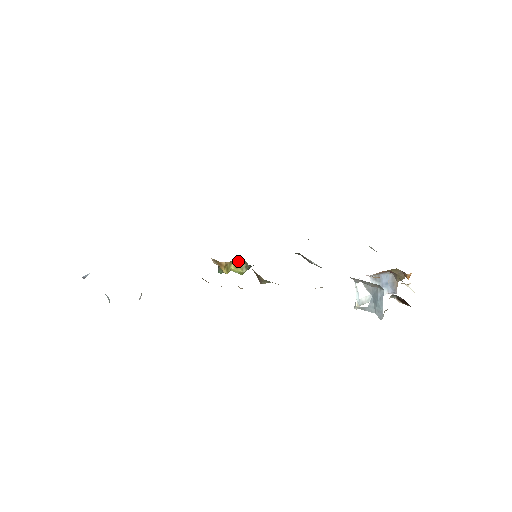
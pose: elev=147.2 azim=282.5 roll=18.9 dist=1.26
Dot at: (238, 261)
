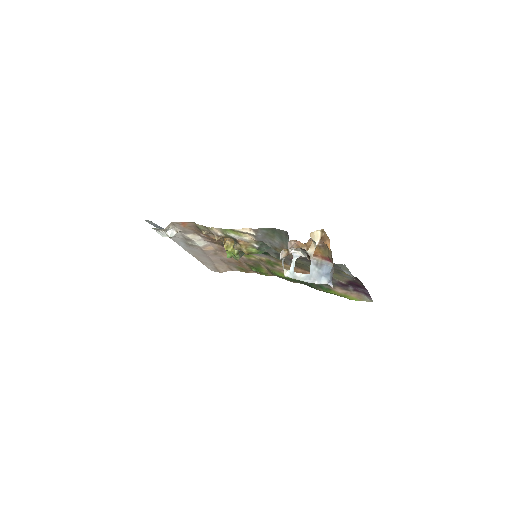
Dot at: occluded
